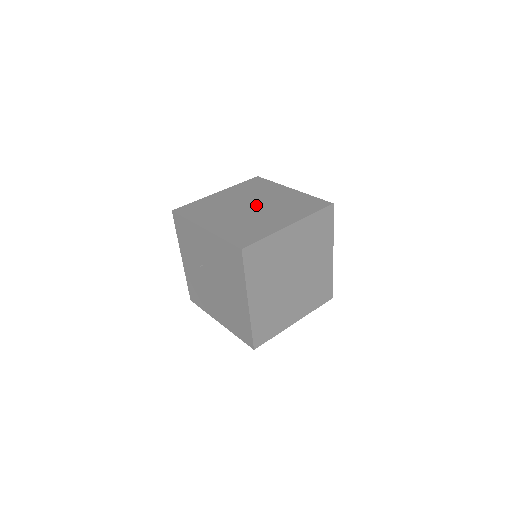
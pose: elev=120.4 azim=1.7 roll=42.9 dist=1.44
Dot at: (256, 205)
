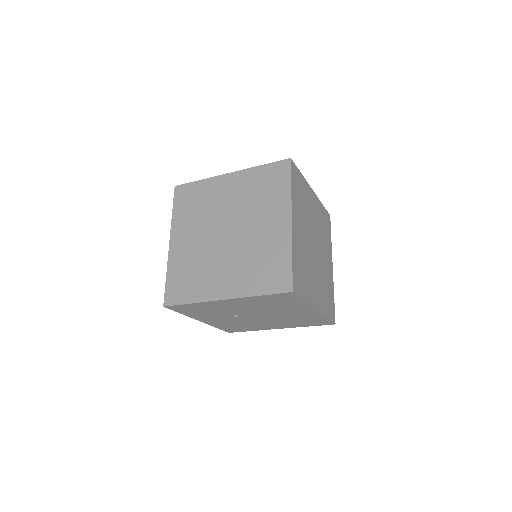
Dot at: (228, 226)
